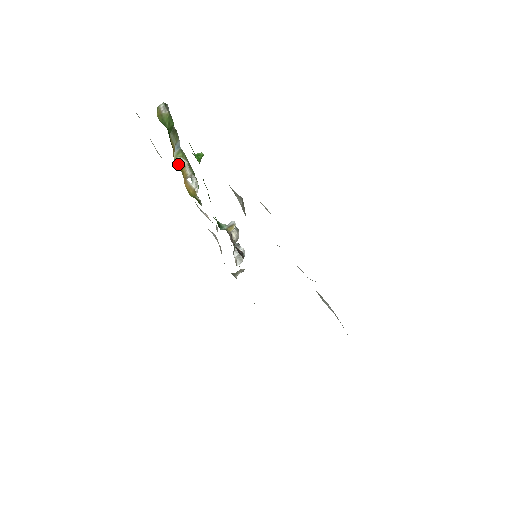
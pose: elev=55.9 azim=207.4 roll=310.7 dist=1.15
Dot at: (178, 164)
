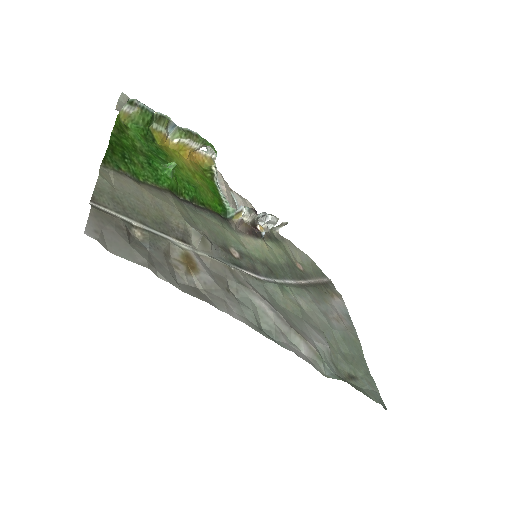
Dot at: (175, 148)
